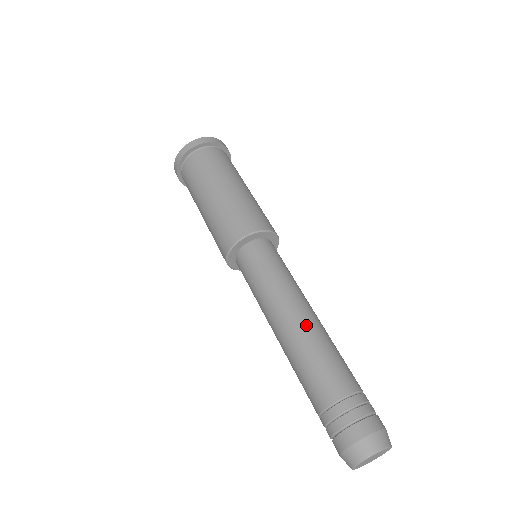
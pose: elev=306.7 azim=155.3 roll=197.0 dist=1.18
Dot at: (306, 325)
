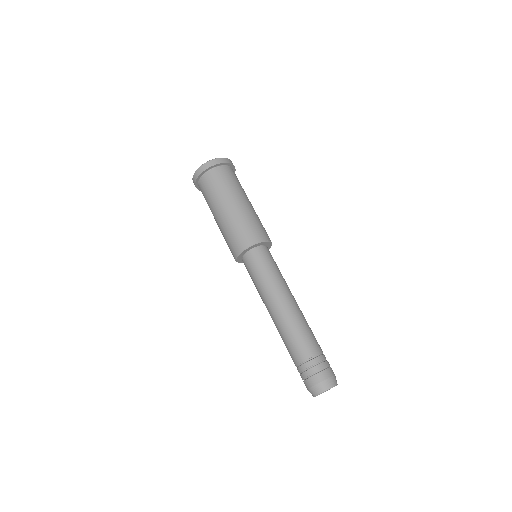
Dot at: (279, 317)
